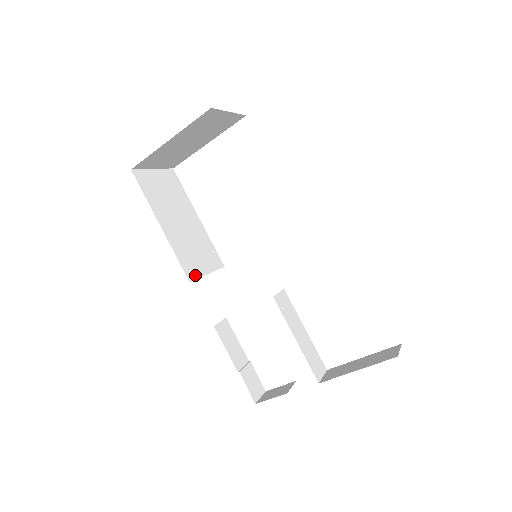
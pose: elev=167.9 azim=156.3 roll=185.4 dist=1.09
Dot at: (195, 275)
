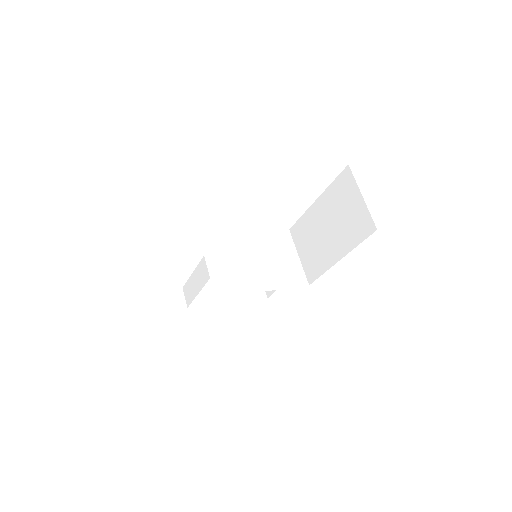
Dot at: (222, 283)
